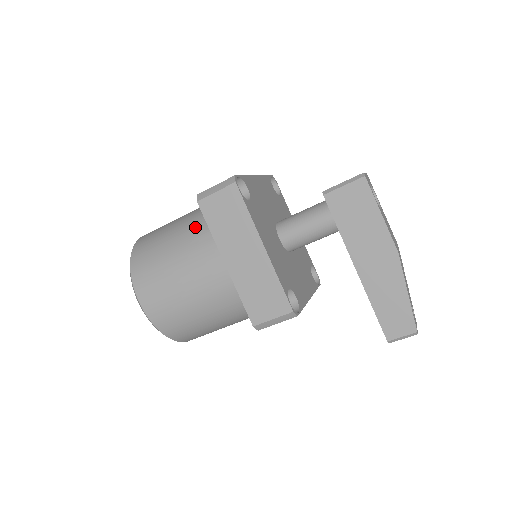
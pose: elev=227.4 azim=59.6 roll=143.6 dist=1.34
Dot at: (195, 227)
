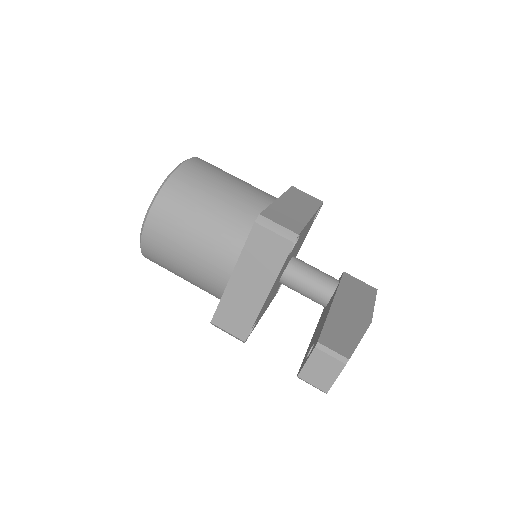
Dot at: occluded
